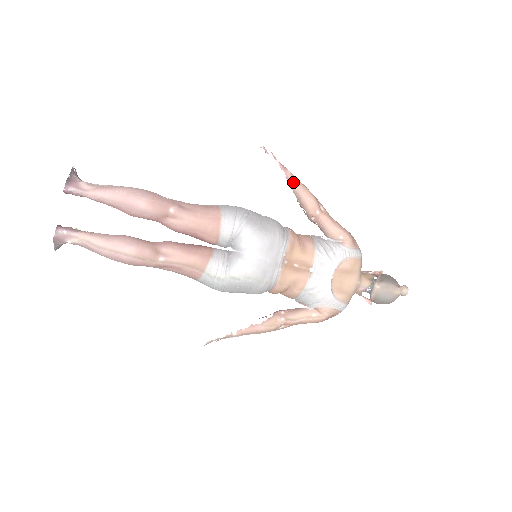
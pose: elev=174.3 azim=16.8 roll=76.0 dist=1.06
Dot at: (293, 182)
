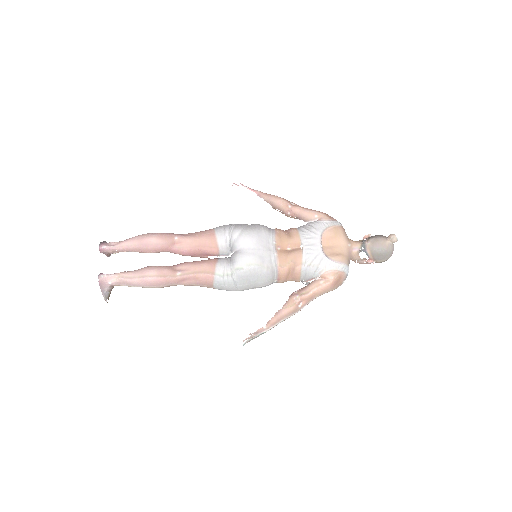
Dot at: (263, 196)
